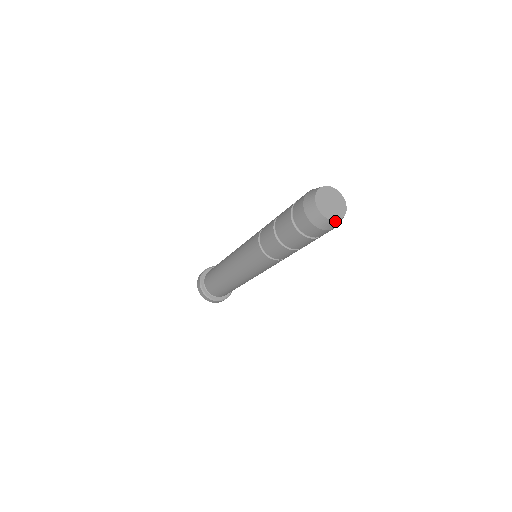
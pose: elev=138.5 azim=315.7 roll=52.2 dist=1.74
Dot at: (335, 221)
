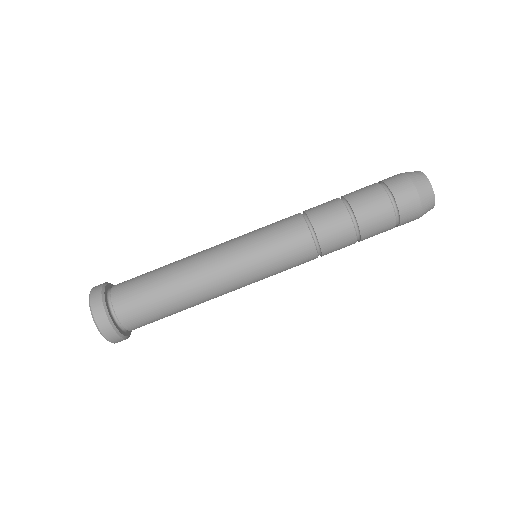
Dot at: (433, 207)
